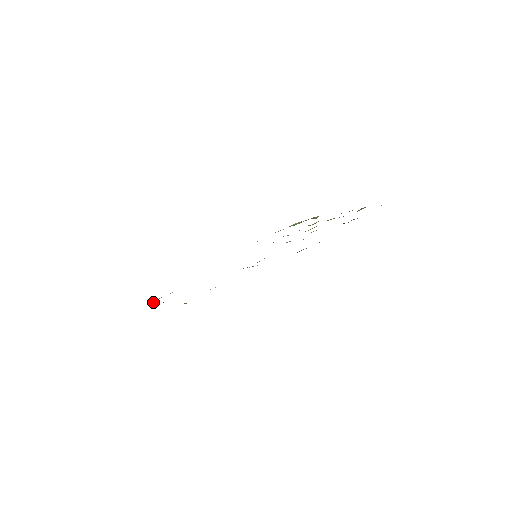
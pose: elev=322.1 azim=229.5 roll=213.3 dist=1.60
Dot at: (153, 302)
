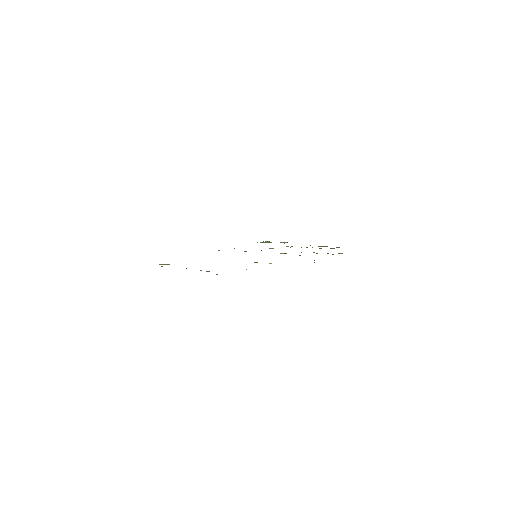
Dot at: occluded
